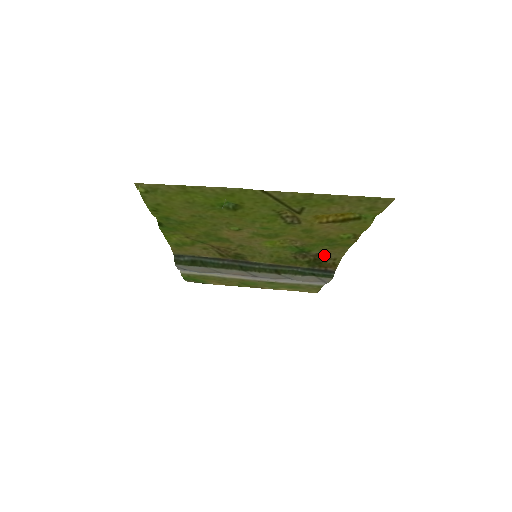
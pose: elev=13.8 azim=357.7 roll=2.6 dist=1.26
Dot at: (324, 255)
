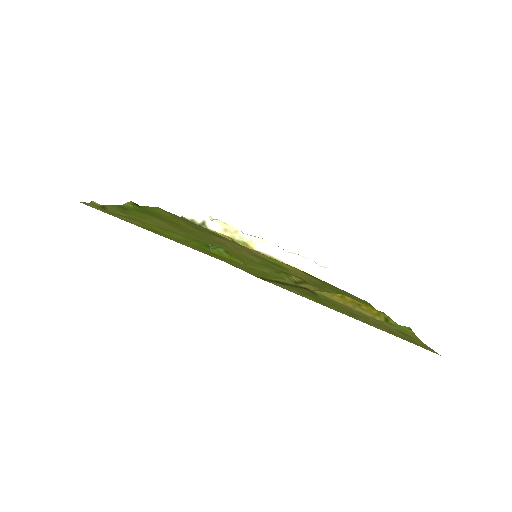
Dot at: (336, 287)
